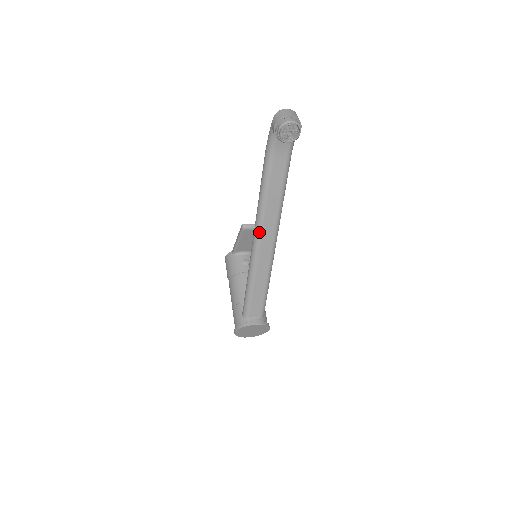
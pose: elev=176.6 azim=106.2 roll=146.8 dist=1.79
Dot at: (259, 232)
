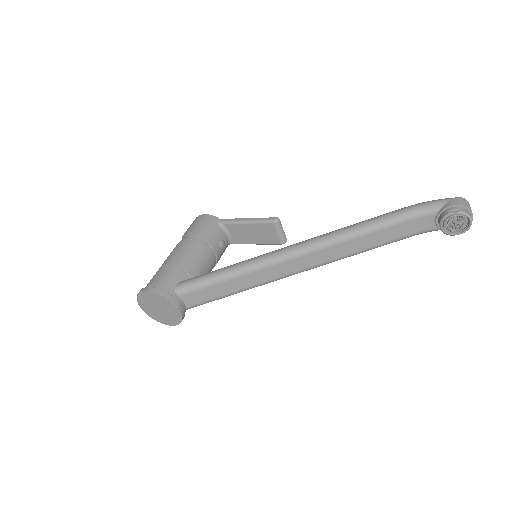
Dot at: (310, 249)
